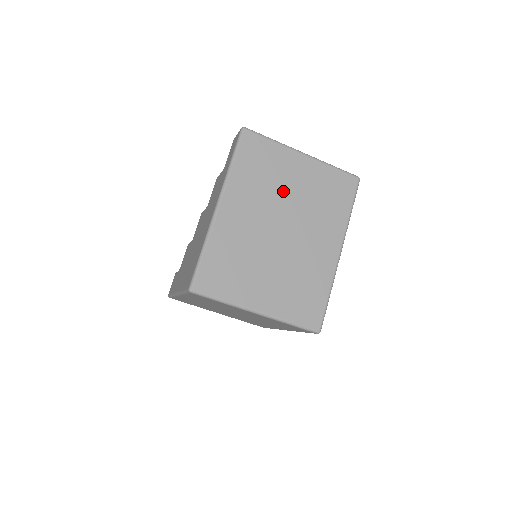
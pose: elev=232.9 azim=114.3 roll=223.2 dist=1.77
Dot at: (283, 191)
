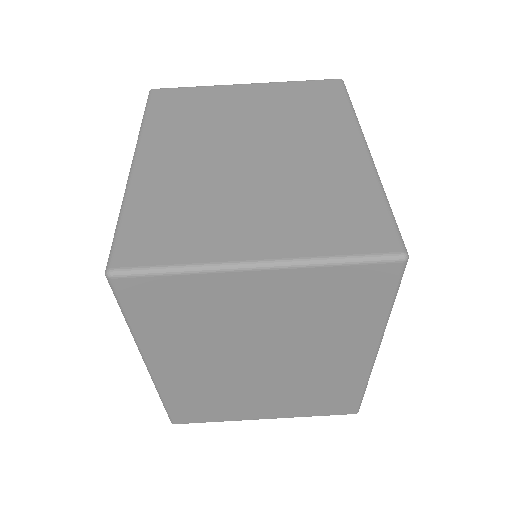
Dot at: (232, 119)
